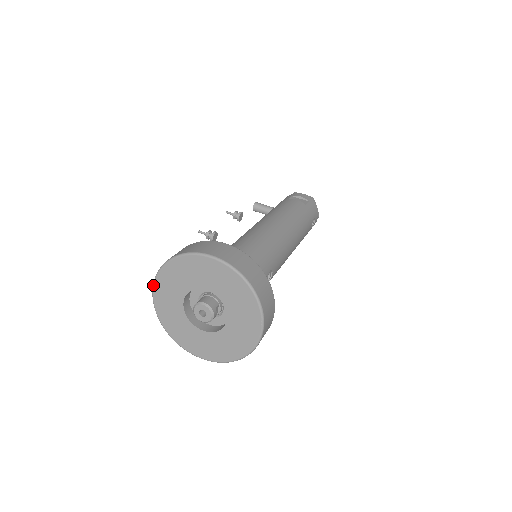
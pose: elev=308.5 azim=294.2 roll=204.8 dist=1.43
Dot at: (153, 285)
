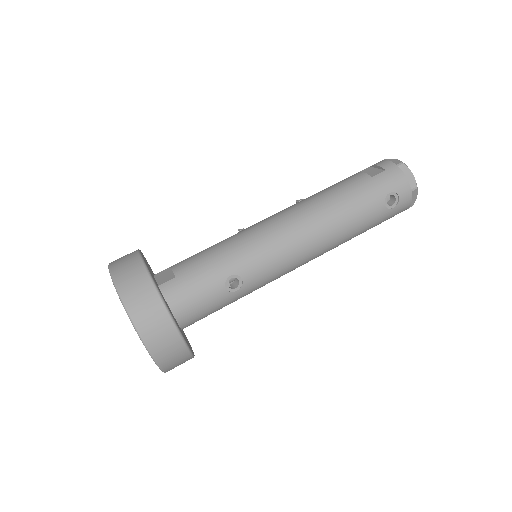
Dot at: occluded
